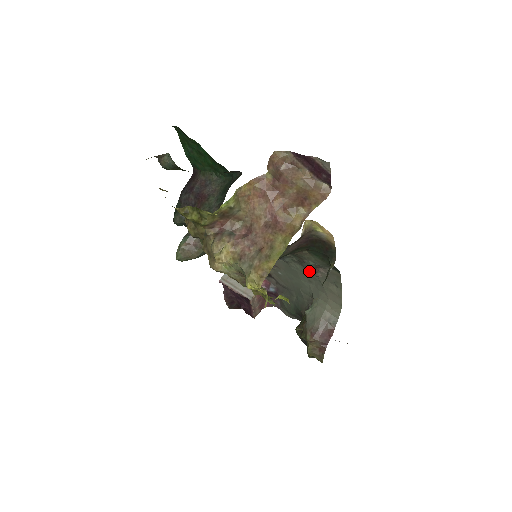
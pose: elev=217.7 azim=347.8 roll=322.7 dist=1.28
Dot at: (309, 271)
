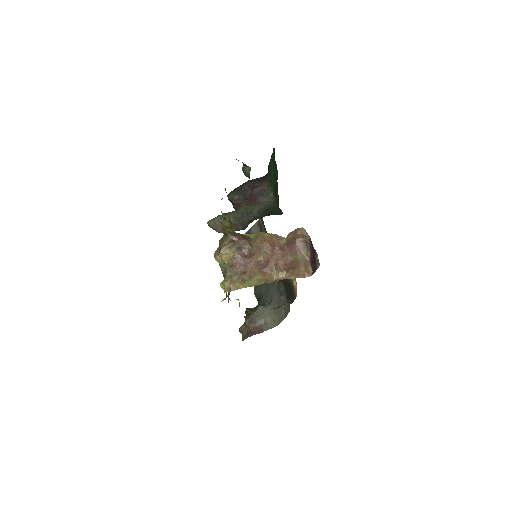
Dot at: (278, 291)
